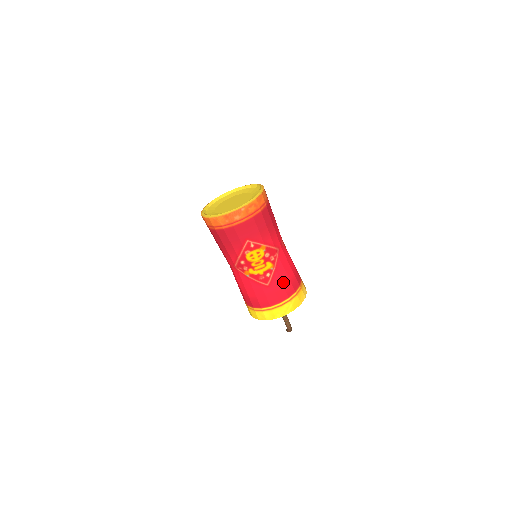
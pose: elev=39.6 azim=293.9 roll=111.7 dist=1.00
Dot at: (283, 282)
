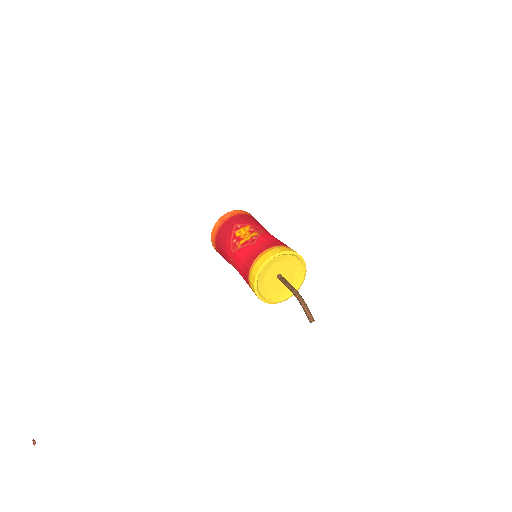
Dot at: (269, 240)
